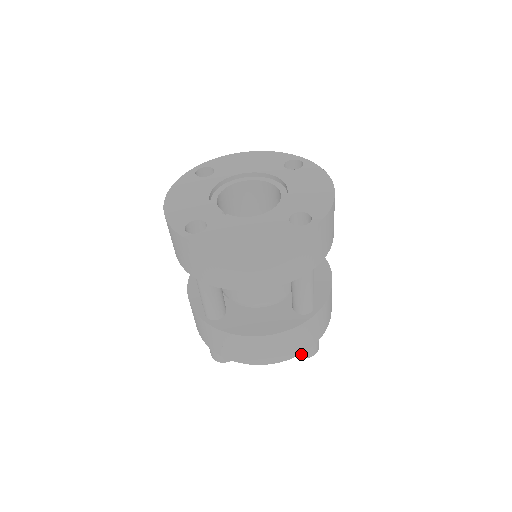
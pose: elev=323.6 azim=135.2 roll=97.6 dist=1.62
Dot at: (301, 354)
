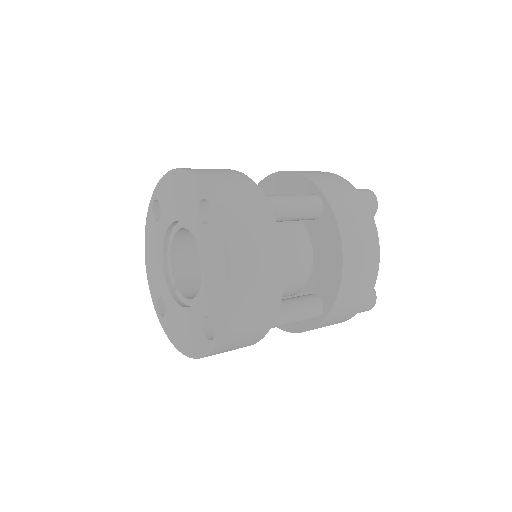
Dot at: occluded
